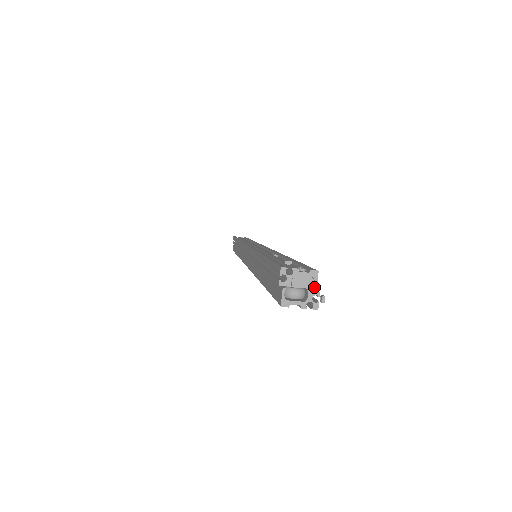
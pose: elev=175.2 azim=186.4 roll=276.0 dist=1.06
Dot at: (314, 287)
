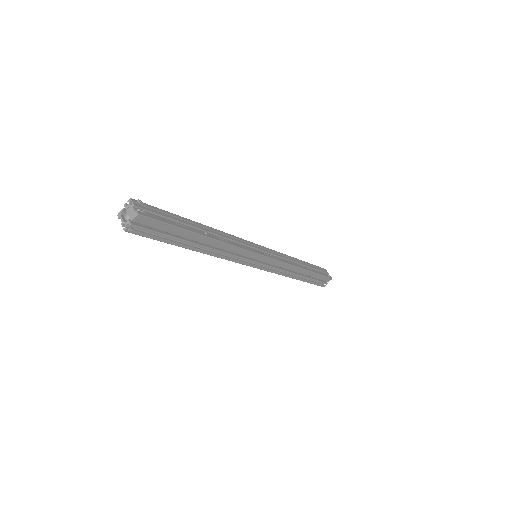
Dot at: (131, 220)
